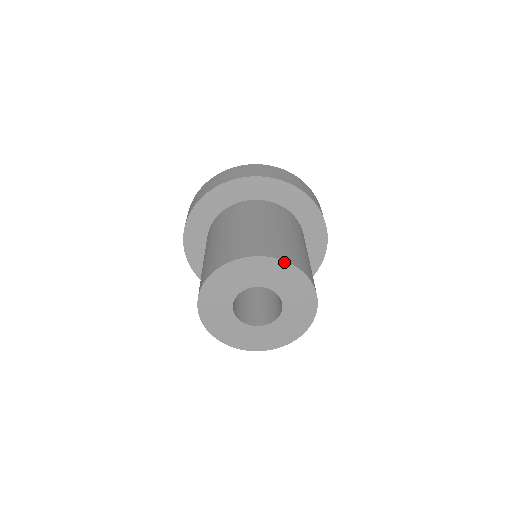
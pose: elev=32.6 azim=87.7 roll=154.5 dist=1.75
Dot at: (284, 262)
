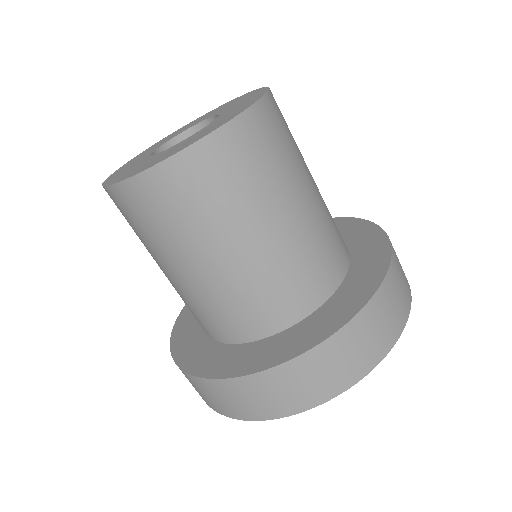
Dot at: occluded
